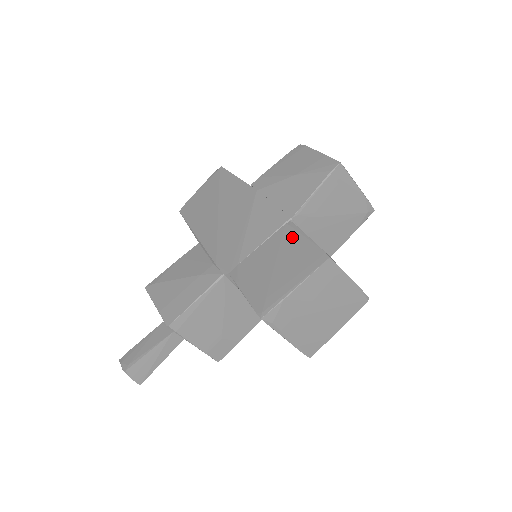
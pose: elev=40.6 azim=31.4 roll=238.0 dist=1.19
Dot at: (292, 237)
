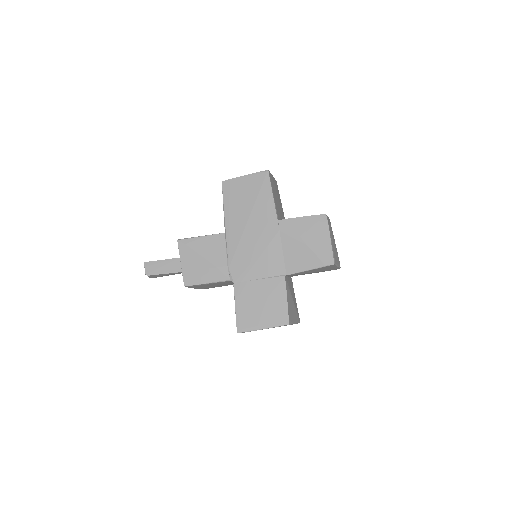
Dot at: (279, 291)
